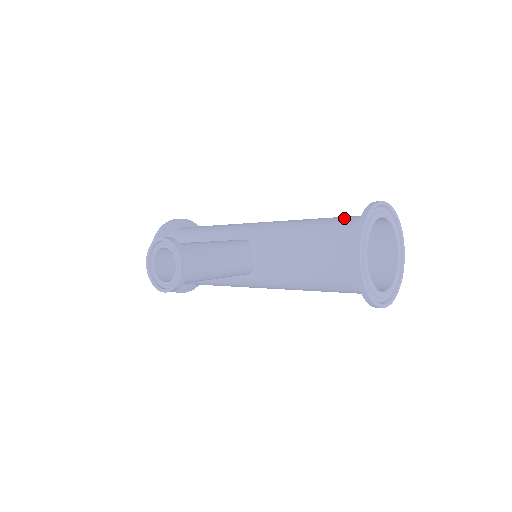
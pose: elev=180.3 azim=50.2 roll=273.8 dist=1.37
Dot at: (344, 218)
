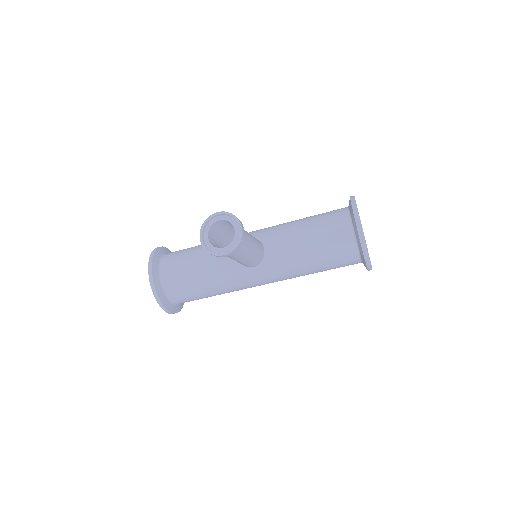
Dot at: (331, 211)
